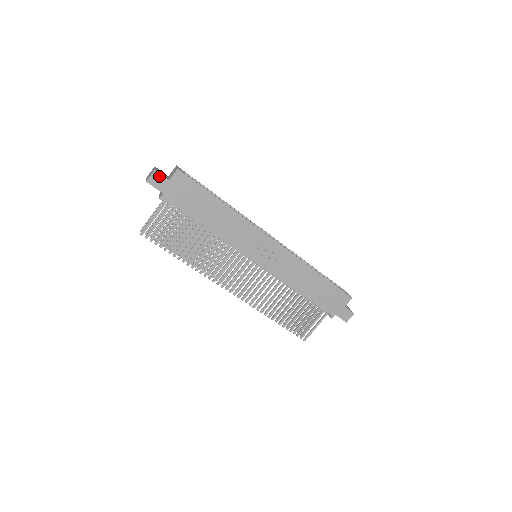
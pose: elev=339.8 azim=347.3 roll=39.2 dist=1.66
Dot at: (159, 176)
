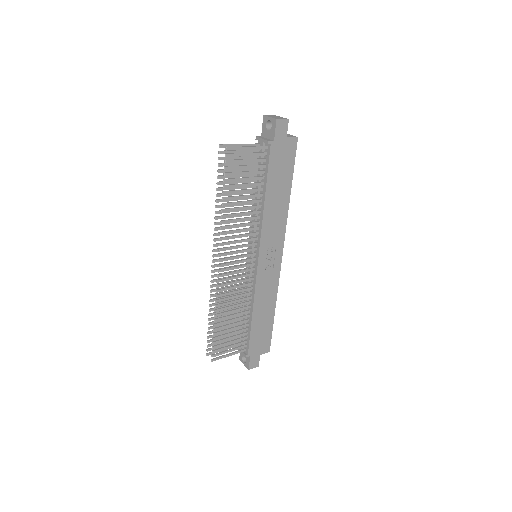
Dot at: (286, 126)
